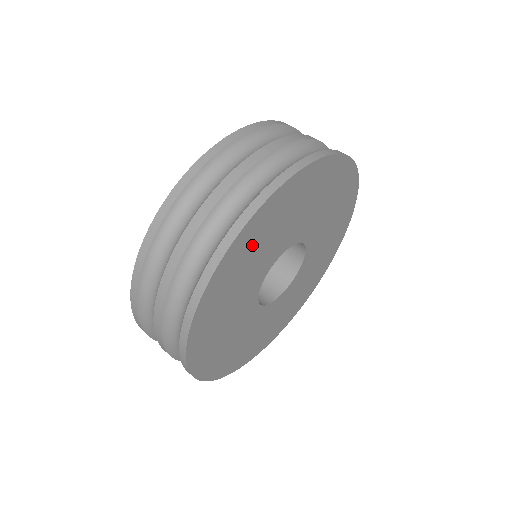
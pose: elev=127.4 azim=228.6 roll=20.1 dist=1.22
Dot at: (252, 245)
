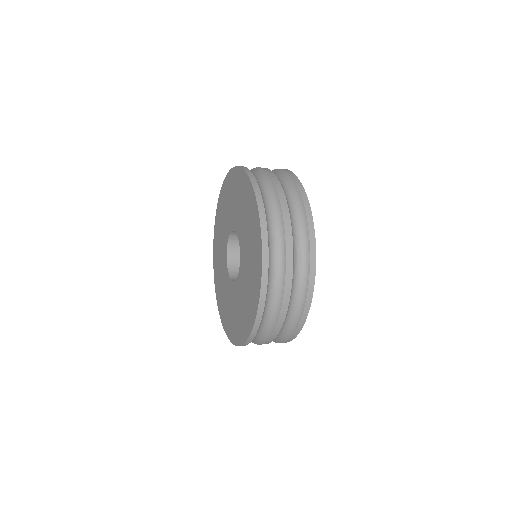
Dot at: occluded
